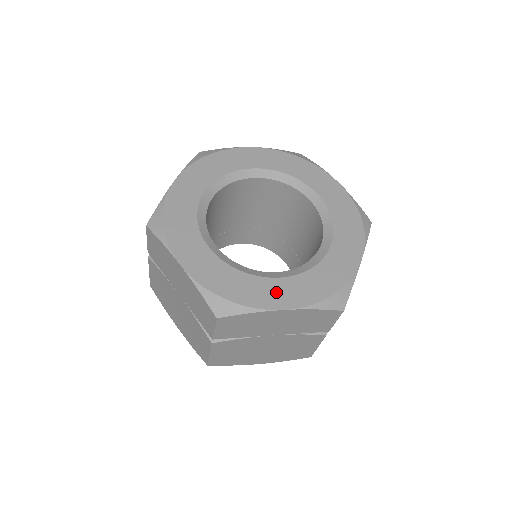
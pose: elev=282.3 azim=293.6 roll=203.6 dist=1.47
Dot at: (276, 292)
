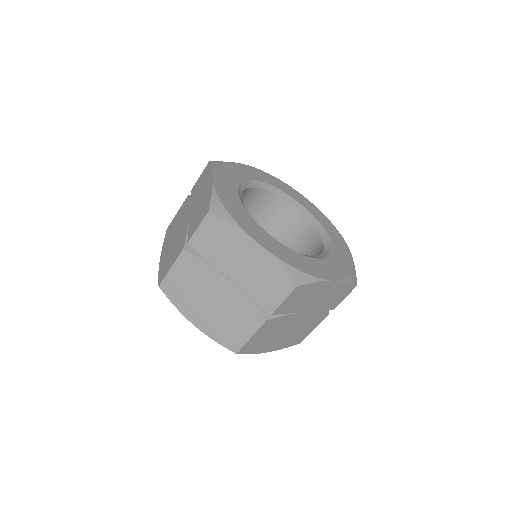
Dot at: (260, 234)
